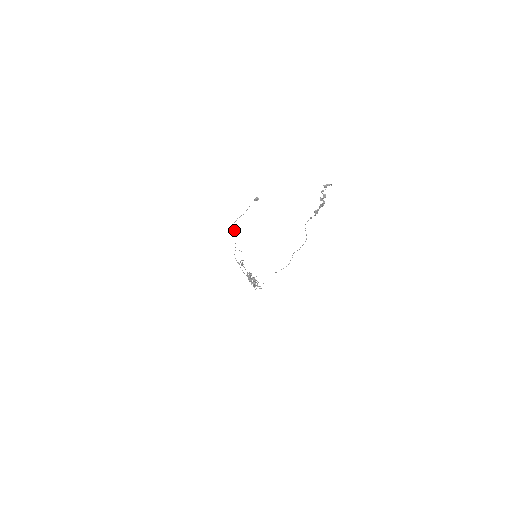
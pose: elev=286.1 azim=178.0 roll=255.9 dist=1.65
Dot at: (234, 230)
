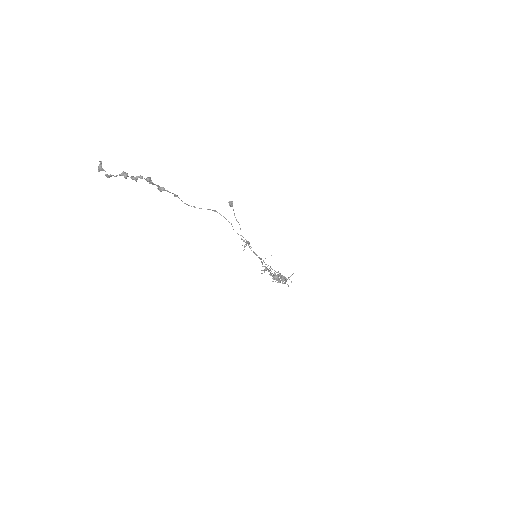
Dot at: occluded
